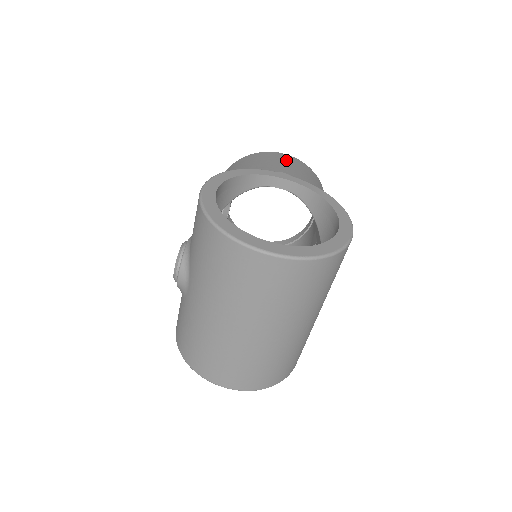
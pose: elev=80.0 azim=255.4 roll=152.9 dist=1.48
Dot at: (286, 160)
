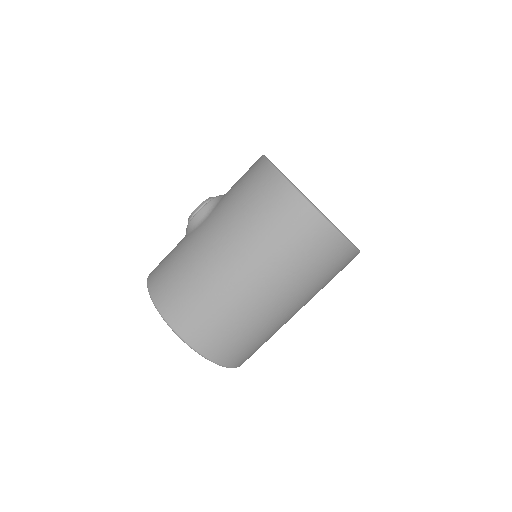
Dot at: occluded
